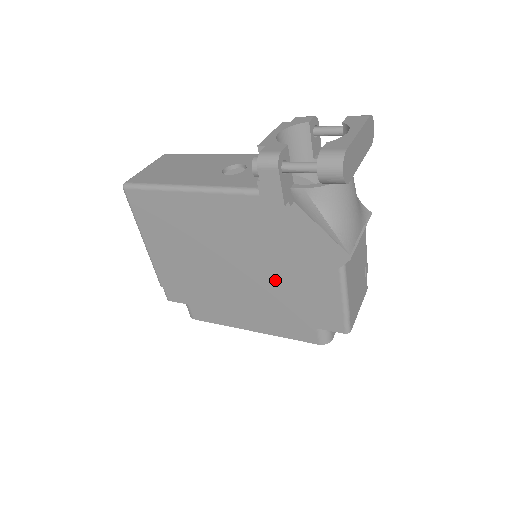
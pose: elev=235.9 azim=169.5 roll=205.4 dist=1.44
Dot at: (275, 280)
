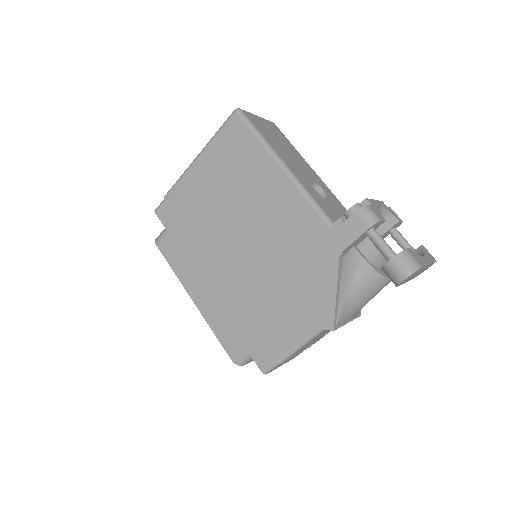
Dot at: (261, 287)
